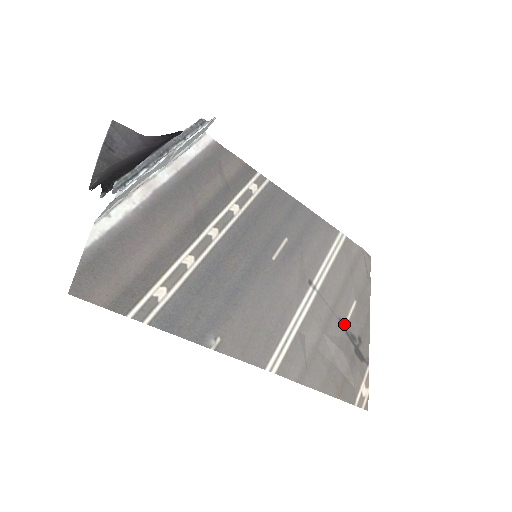
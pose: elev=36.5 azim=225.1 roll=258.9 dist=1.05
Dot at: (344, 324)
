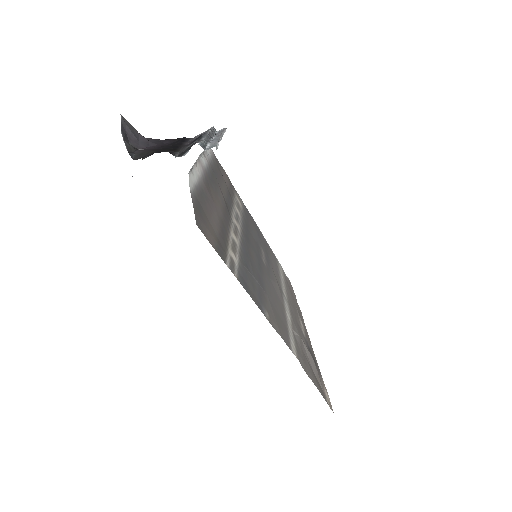
Dot at: (303, 335)
